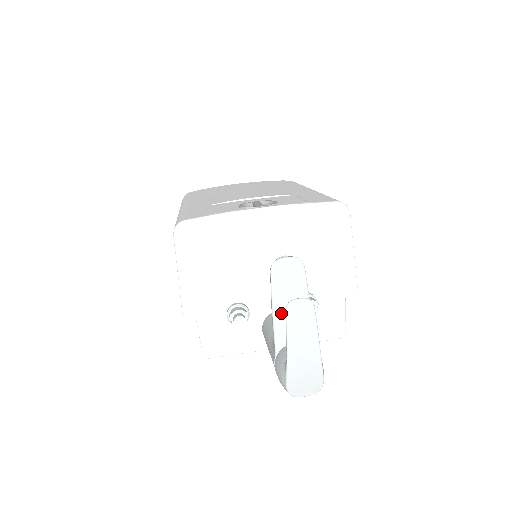
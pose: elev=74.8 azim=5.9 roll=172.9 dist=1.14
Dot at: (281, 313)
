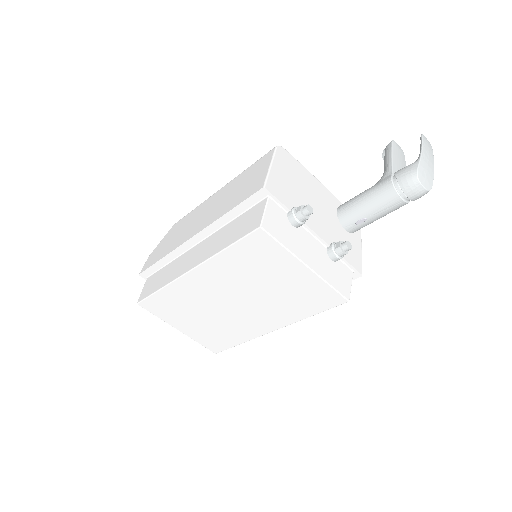
Dot at: (396, 160)
